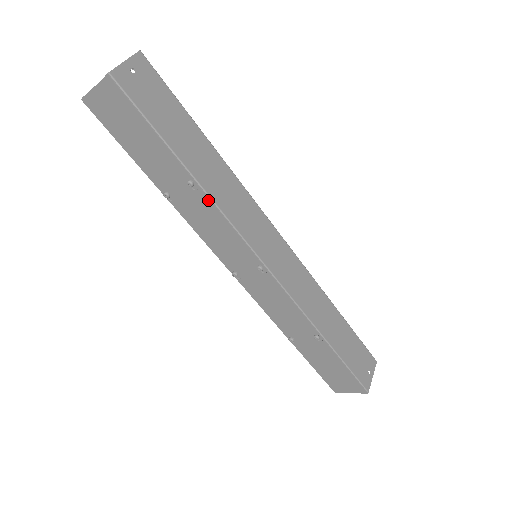
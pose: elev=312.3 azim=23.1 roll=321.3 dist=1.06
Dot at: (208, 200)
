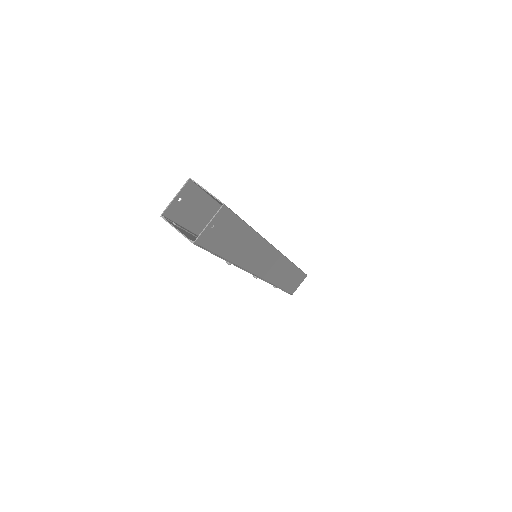
Dot at: (237, 266)
